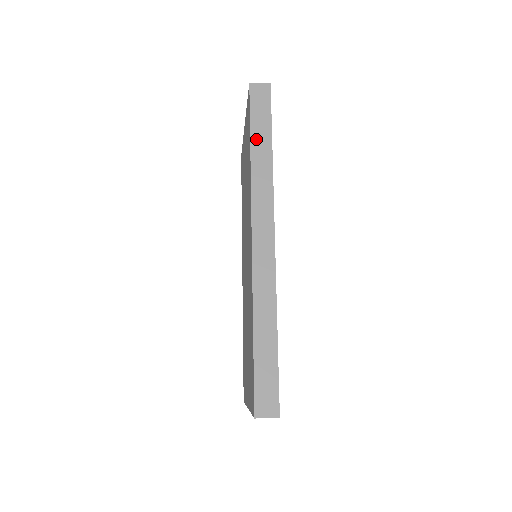
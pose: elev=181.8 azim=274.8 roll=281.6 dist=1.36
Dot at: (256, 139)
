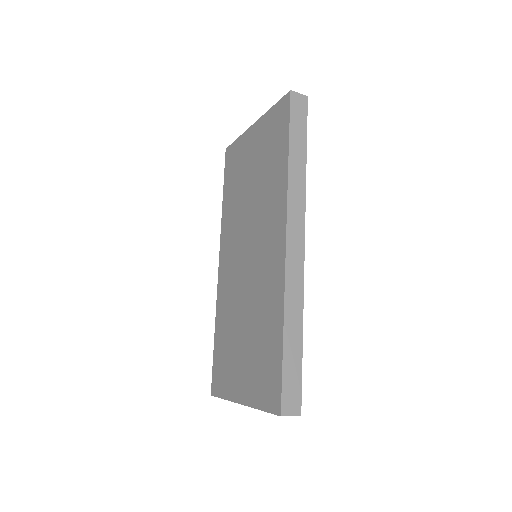
Dot at: (294, 147)
